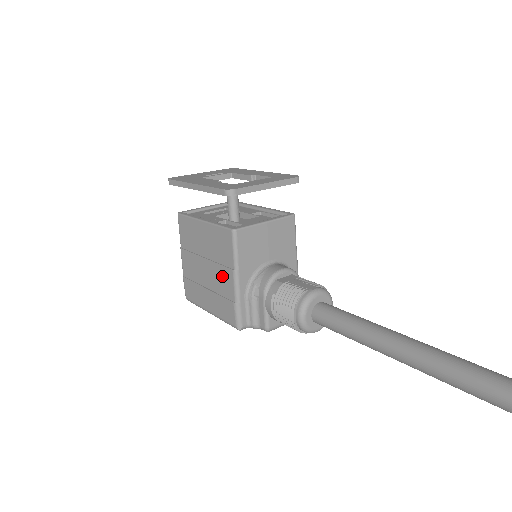
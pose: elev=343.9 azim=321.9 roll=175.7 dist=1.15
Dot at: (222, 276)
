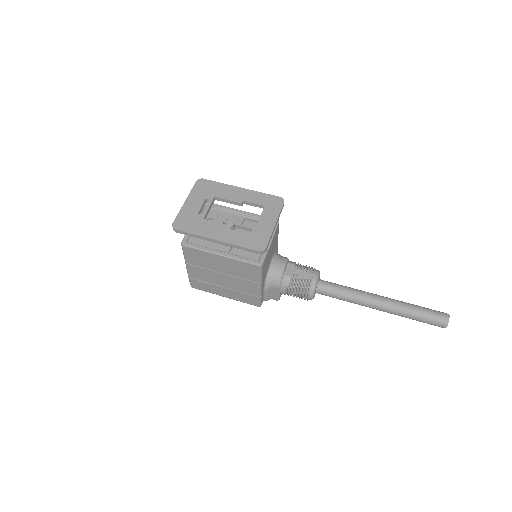
Dot at: (244, 285)
